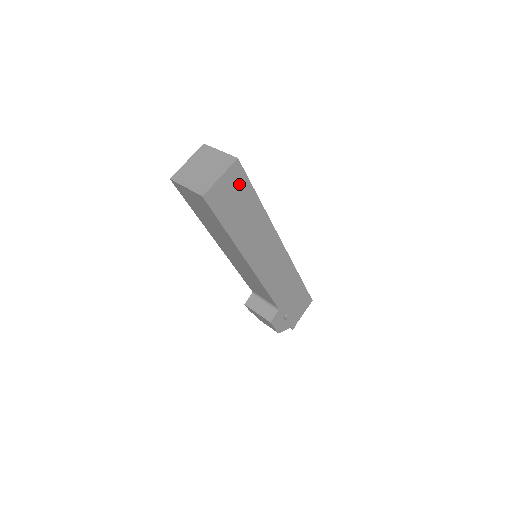
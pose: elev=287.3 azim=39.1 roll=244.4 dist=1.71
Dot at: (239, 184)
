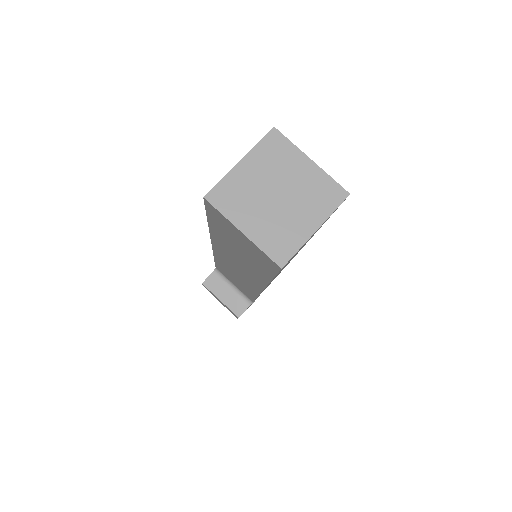
Dot at: occluded
